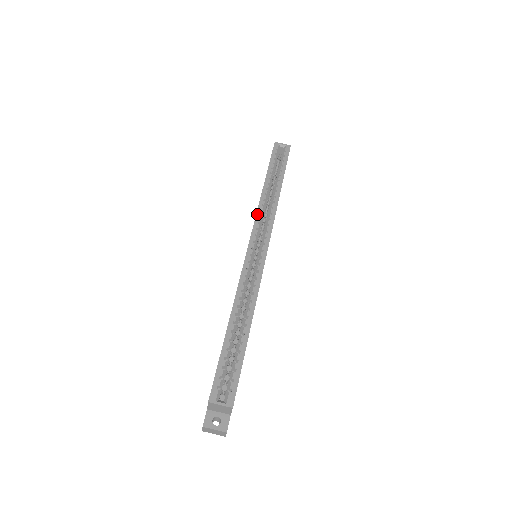
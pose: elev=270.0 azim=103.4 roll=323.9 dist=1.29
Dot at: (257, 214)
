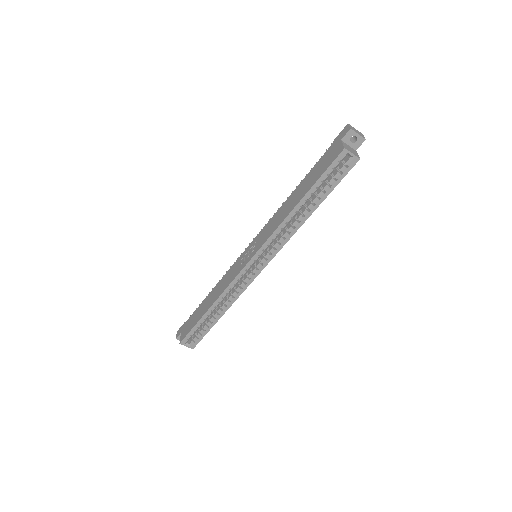
Dot at: (271, 236)
